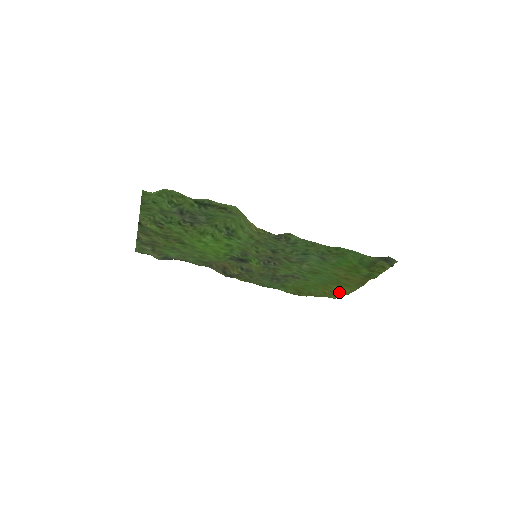
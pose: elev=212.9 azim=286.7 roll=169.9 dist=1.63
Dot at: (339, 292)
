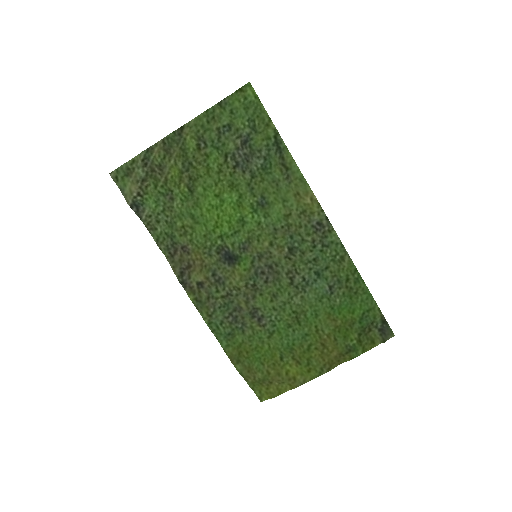
Dot at: (288, 378)
